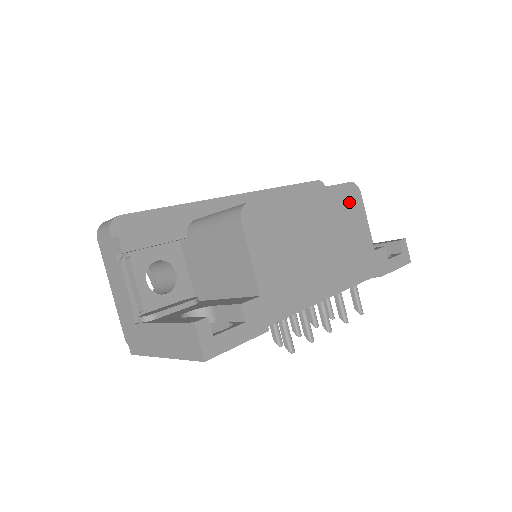
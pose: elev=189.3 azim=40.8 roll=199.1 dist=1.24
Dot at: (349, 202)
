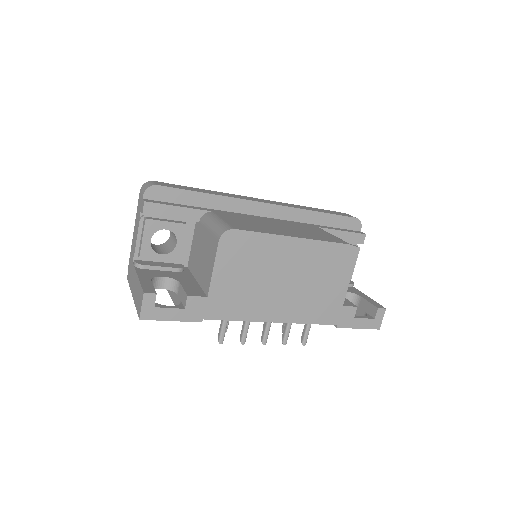
Dot at: (338, 260)
